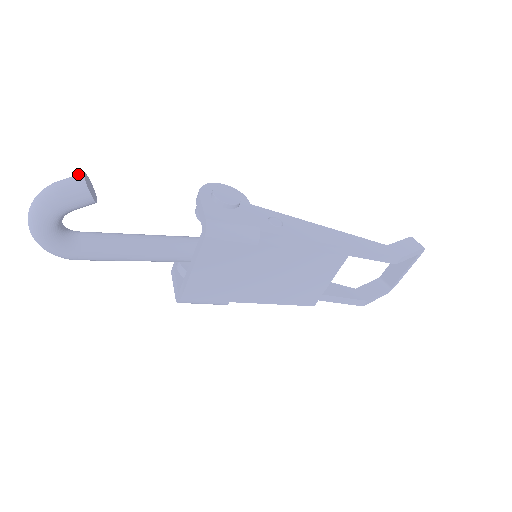
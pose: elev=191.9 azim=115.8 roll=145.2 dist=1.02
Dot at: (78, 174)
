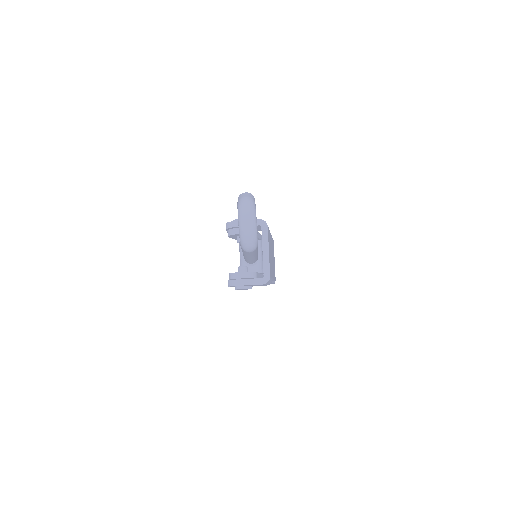
Dot at: (242, 194)
